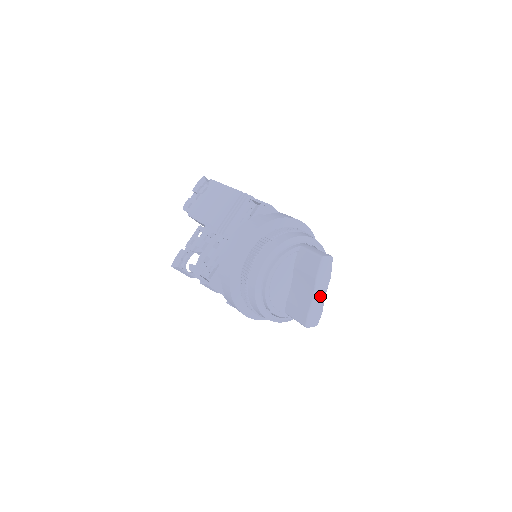
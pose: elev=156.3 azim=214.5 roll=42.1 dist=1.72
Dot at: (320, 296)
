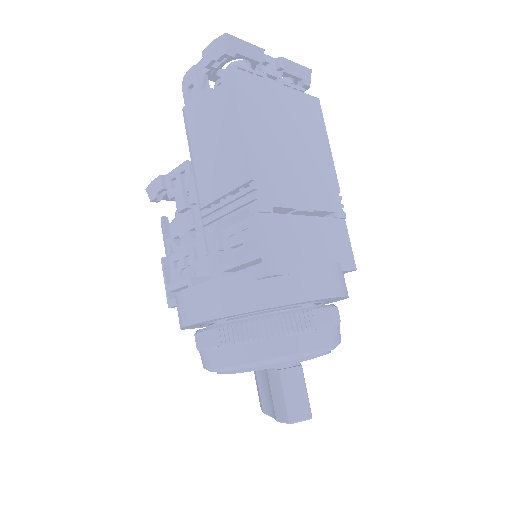
Dot at: occluded
